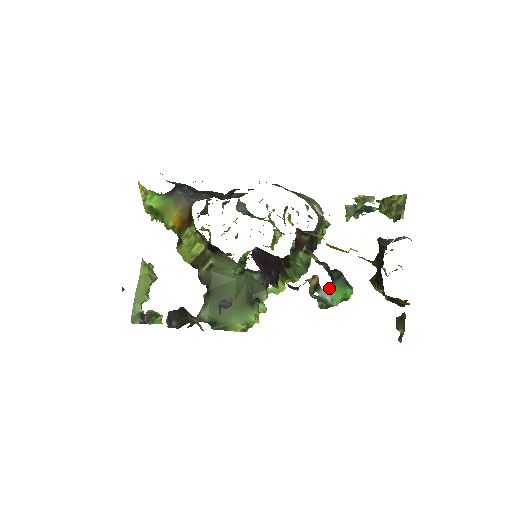
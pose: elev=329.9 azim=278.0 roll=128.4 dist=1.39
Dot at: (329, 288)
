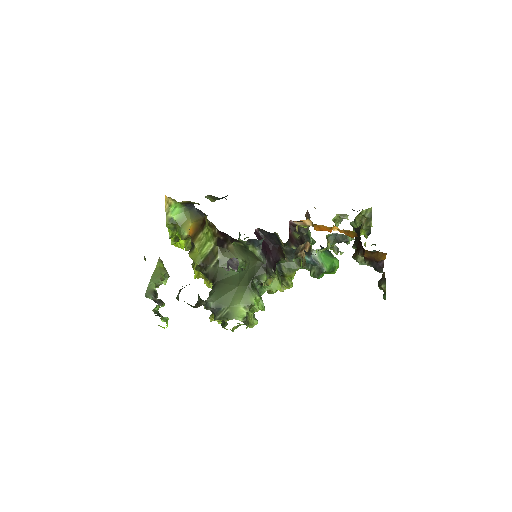
Dot at: (319, 251)
